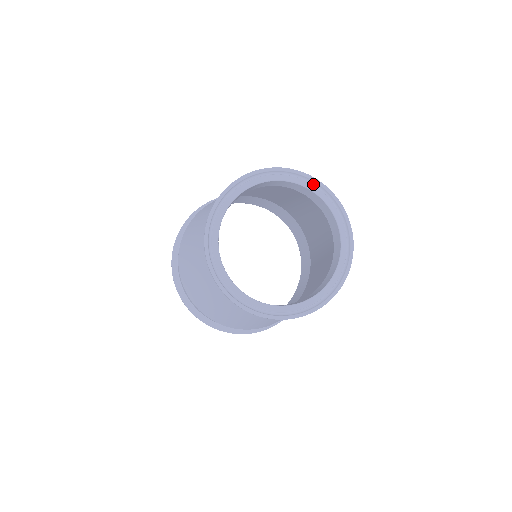
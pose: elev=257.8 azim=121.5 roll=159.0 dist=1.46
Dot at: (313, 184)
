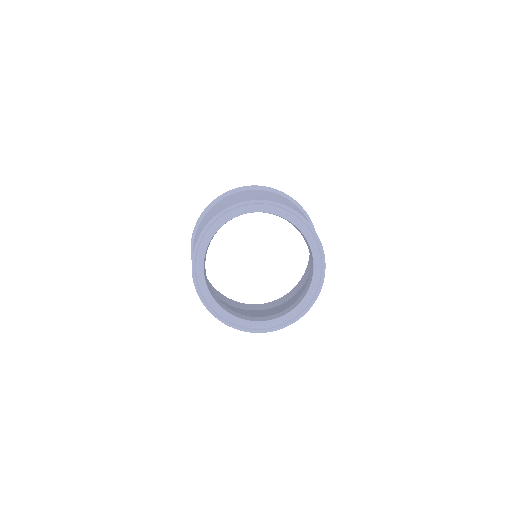
Dot at: (264, 205)
